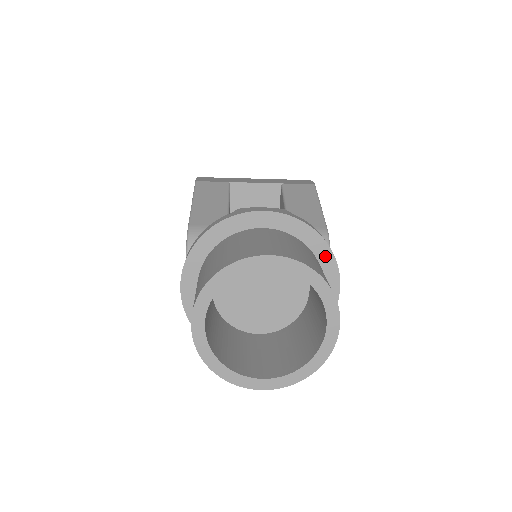
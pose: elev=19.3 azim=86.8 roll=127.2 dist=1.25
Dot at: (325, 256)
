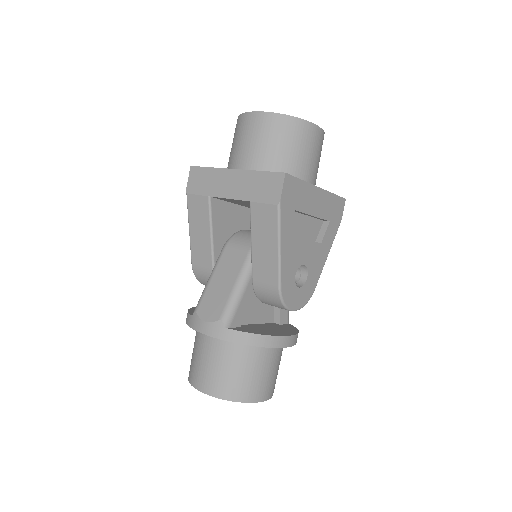
Dot at: occluded
